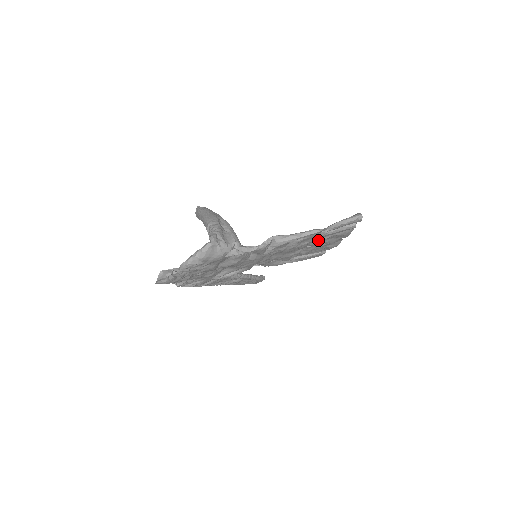
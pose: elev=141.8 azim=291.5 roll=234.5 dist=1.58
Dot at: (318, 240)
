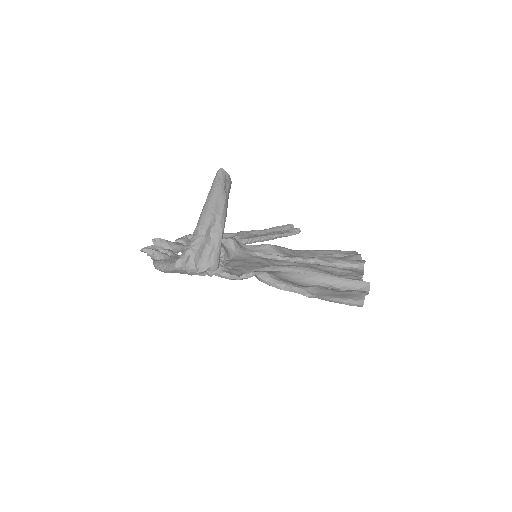
Dot at: occluded
